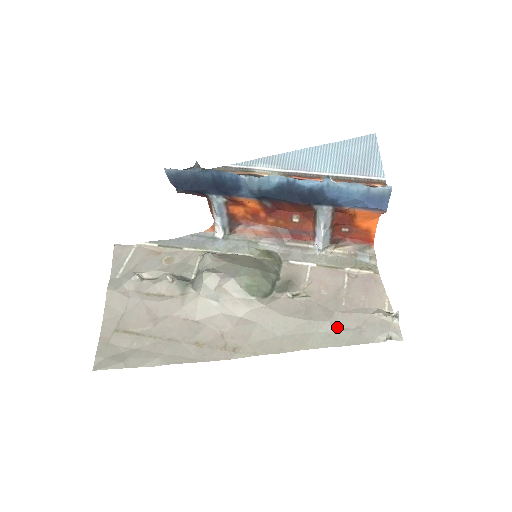
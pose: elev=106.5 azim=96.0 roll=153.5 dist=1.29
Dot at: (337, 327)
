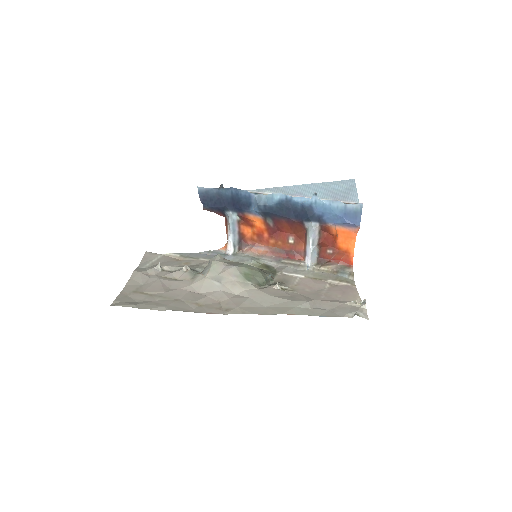
Dot at: (314, 307)
